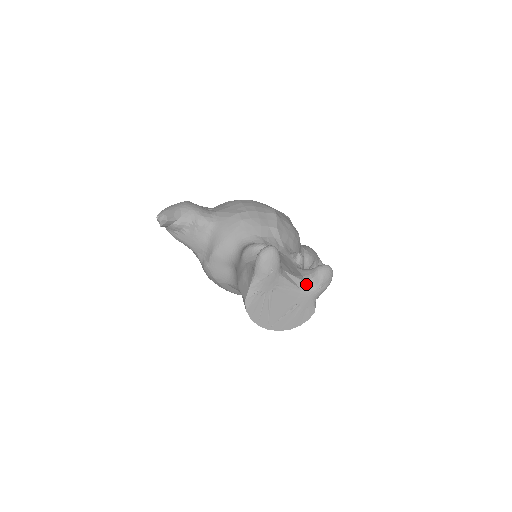
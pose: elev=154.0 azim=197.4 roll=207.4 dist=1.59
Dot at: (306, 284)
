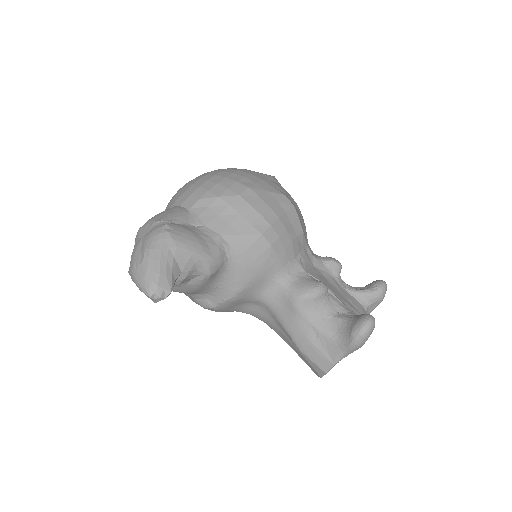
Dot at: (366, 313)
